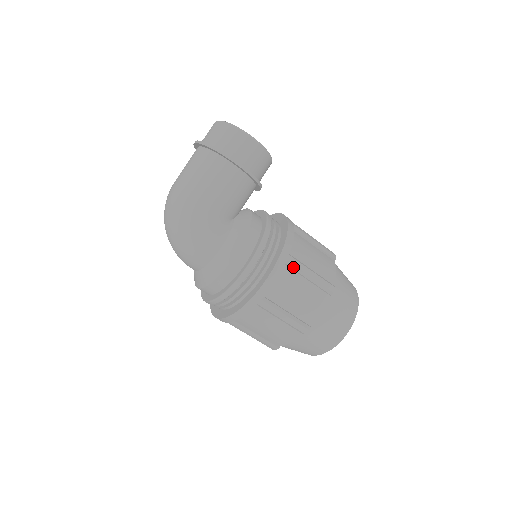
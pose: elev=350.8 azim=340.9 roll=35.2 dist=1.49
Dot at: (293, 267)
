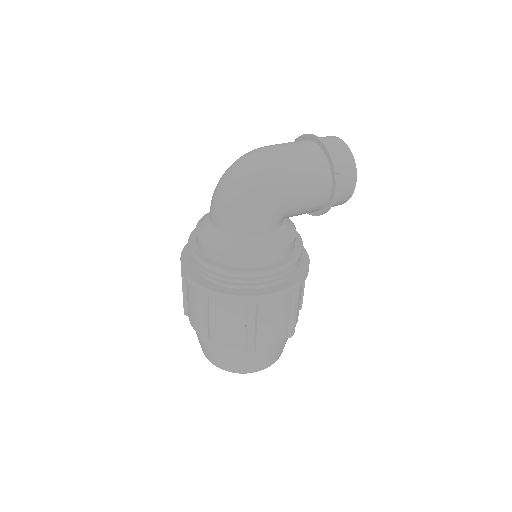
Dot at: (293, 298)
